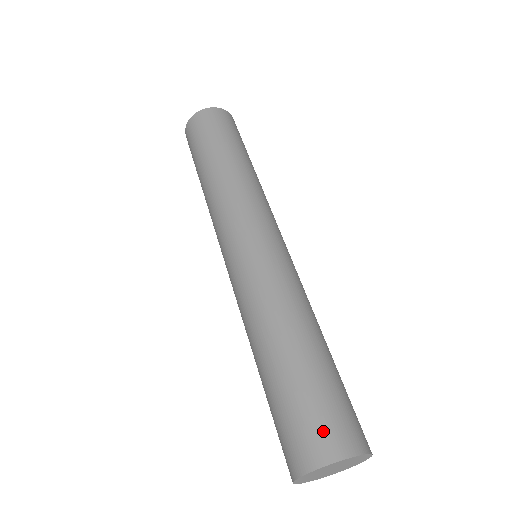
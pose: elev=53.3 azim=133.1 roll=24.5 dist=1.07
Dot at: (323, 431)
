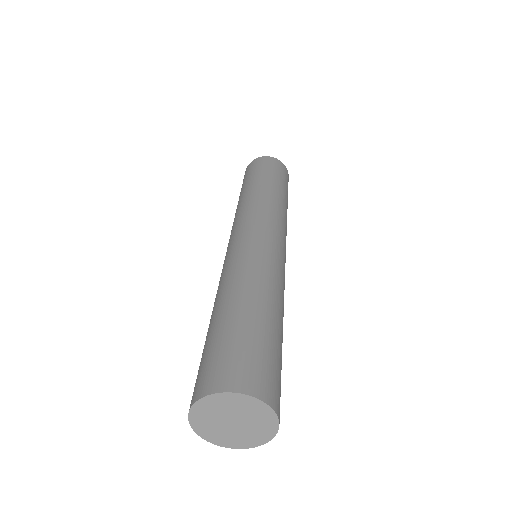
Dot at: (206, 373)
